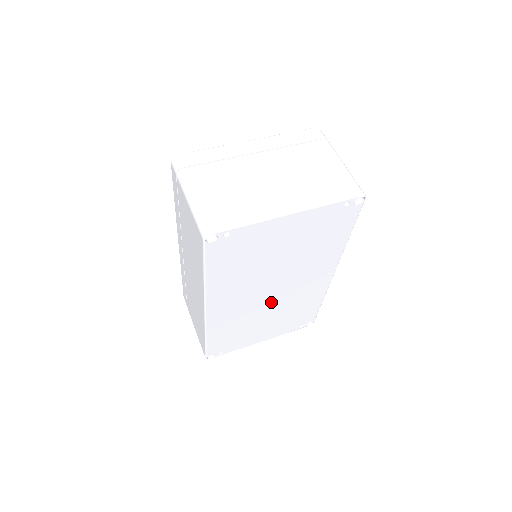
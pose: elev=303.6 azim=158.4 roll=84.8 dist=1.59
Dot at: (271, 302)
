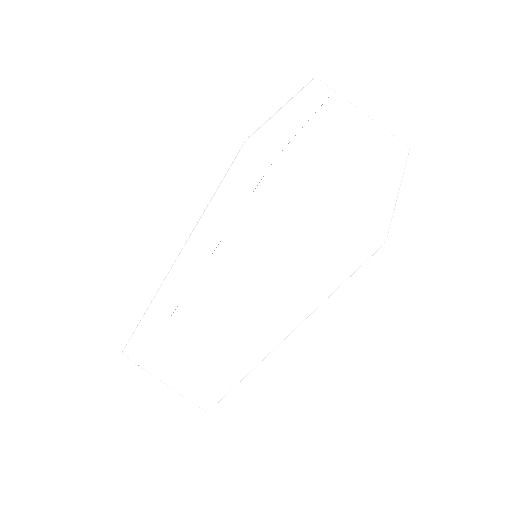
Dot at: occluded
